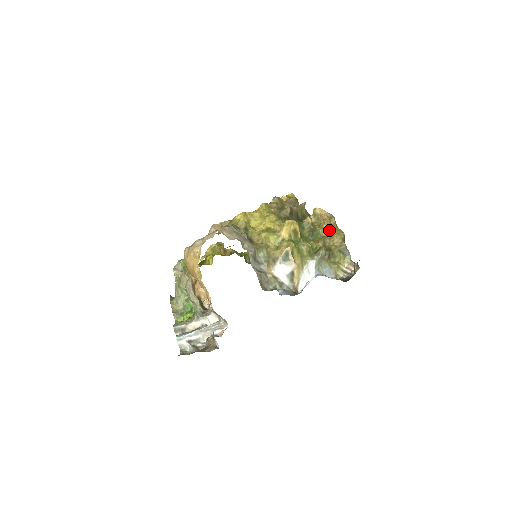
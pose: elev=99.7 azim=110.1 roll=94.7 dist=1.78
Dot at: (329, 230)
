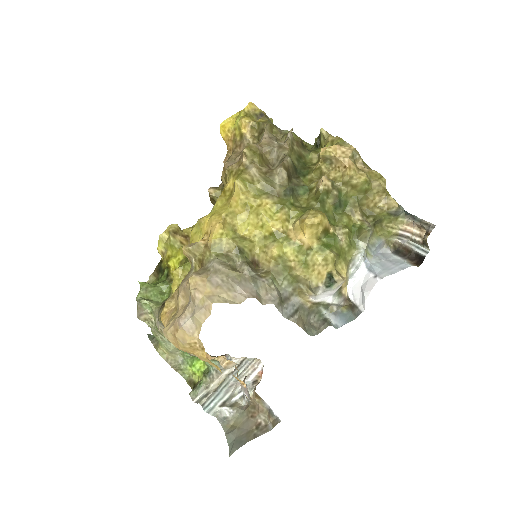
Dot at: (363, 186)
